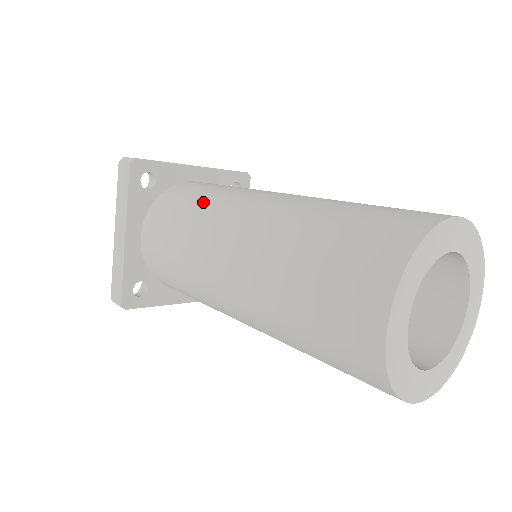
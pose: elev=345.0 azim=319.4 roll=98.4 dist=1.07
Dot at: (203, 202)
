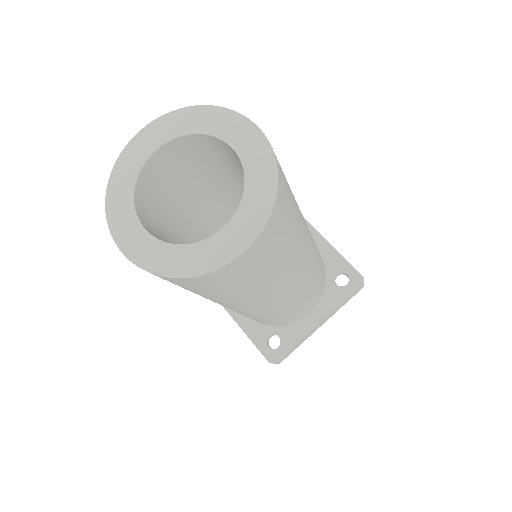
Dot at: occluded
